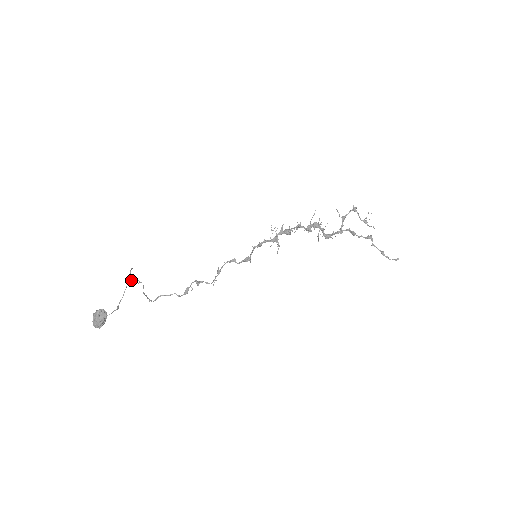
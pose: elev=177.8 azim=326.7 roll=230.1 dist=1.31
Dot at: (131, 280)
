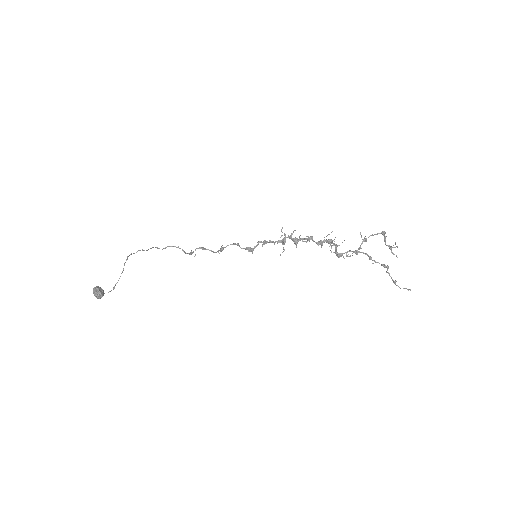
Dot at: occluded
